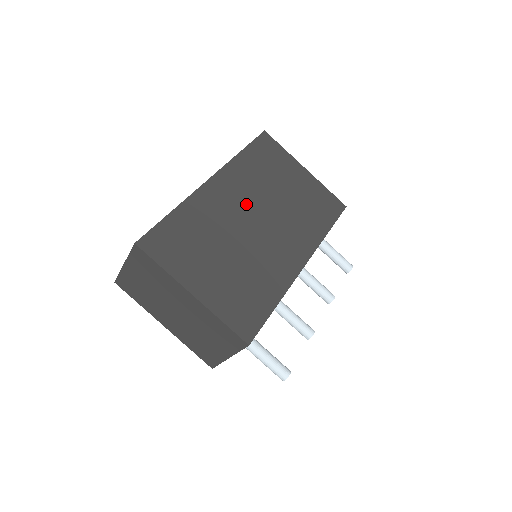
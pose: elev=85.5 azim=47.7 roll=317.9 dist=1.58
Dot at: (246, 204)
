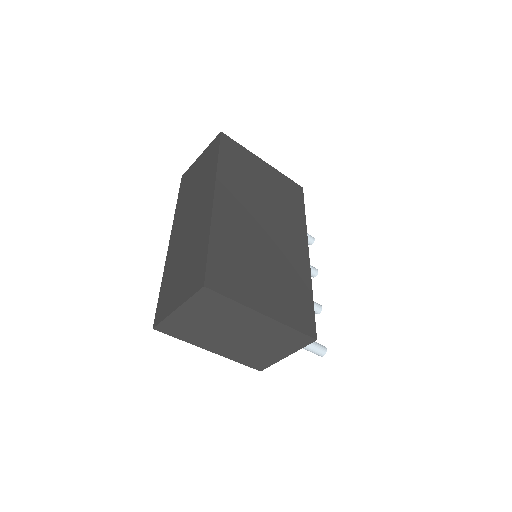
Dot at: (249, 212)
